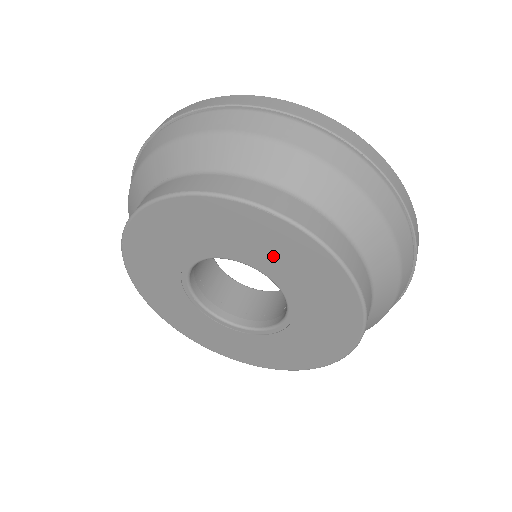
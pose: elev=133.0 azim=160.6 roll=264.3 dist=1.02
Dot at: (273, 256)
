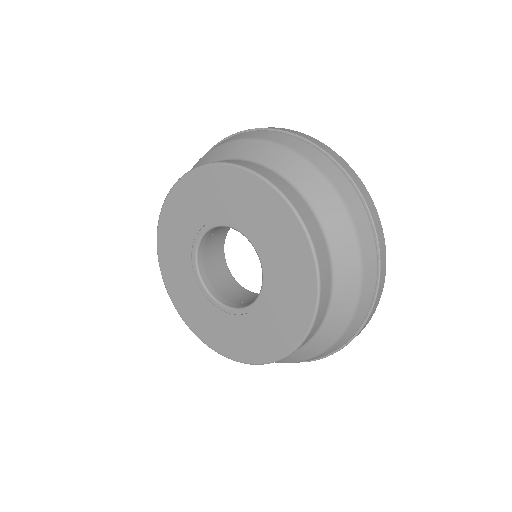
Dot at: (280, 261)
